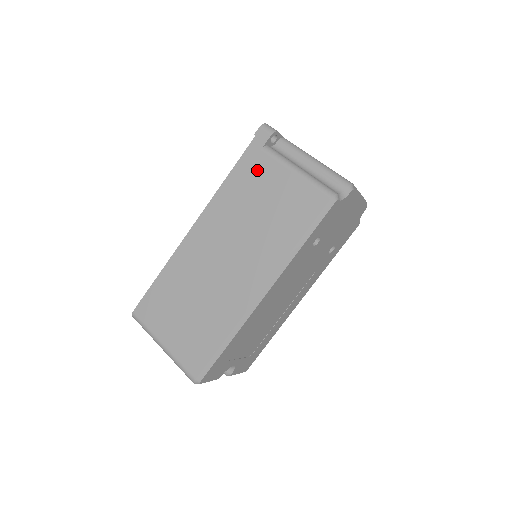
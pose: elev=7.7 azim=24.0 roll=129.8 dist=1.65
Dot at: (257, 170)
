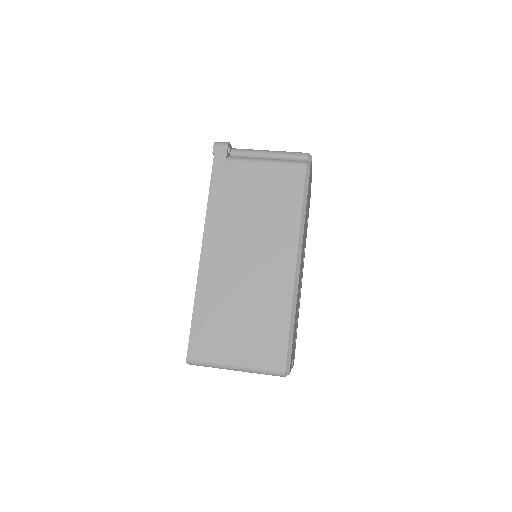
Dot at: (232, 177)
